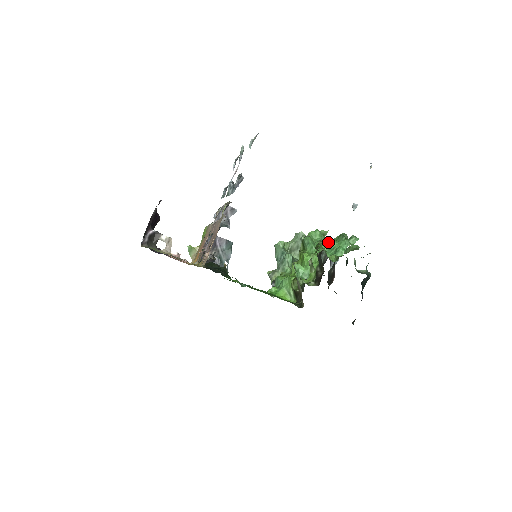
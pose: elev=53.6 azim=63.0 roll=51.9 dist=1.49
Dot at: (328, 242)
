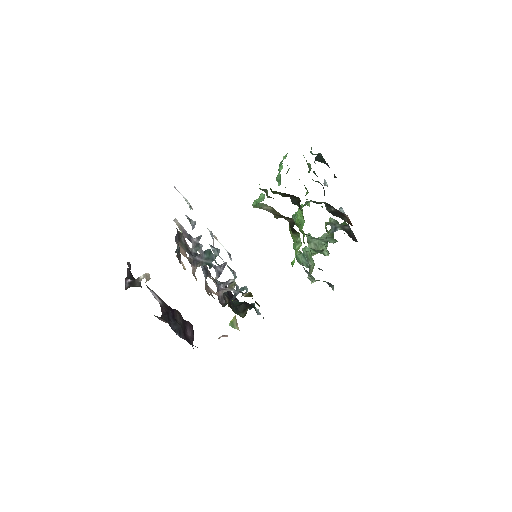
Dot at: (276, 180)
